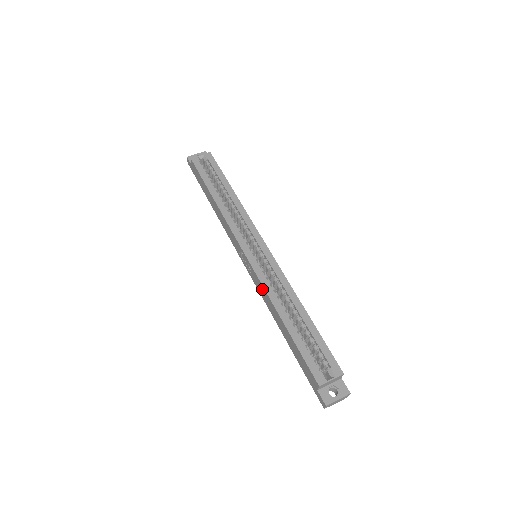
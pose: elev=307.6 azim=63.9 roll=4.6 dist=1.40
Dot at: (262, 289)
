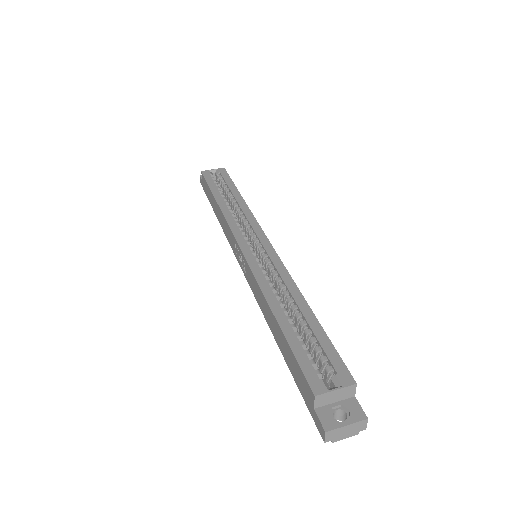
Dot at: (255, 284)
